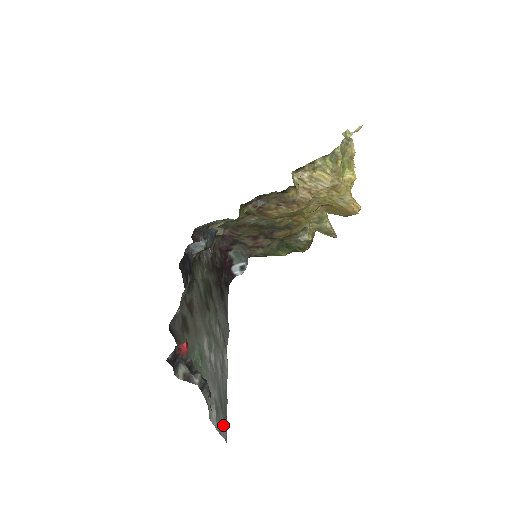
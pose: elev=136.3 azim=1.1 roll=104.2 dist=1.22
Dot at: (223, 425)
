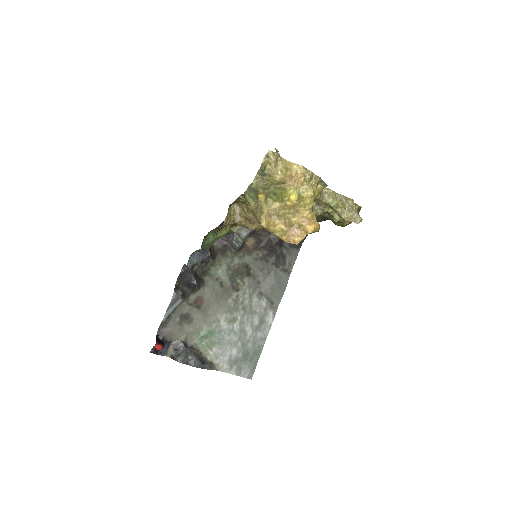
Dot at: (246, 369)
